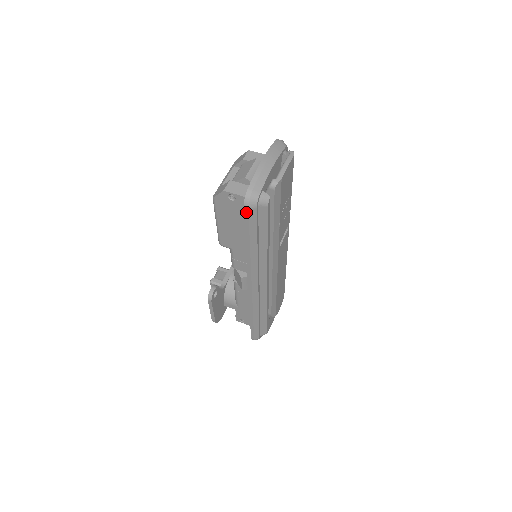
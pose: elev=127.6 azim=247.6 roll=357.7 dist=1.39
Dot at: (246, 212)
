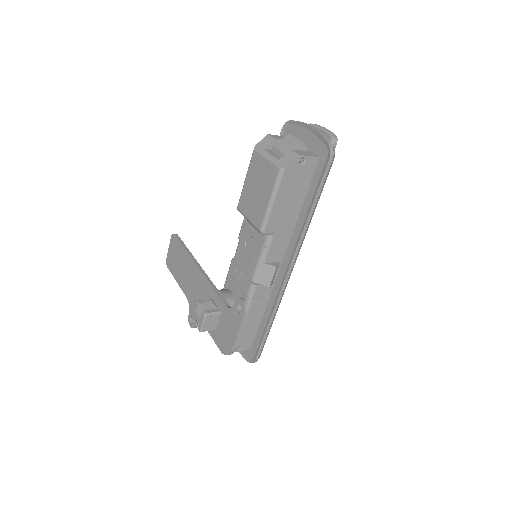
Dot at: (329, 165)
